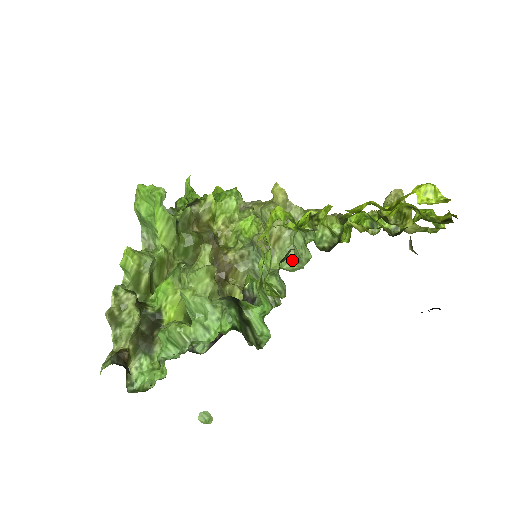
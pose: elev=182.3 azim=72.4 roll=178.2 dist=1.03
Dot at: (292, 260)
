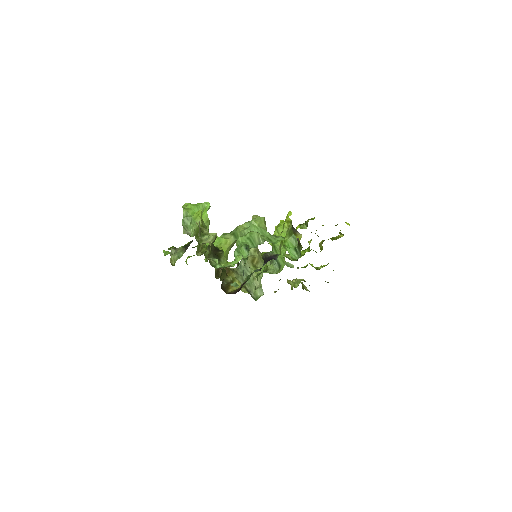
Dot at: occluded
